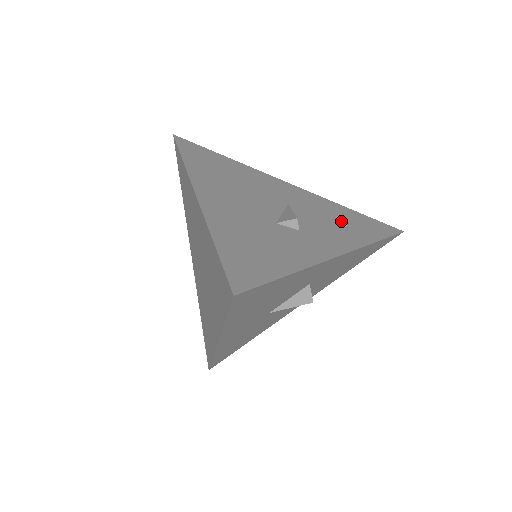
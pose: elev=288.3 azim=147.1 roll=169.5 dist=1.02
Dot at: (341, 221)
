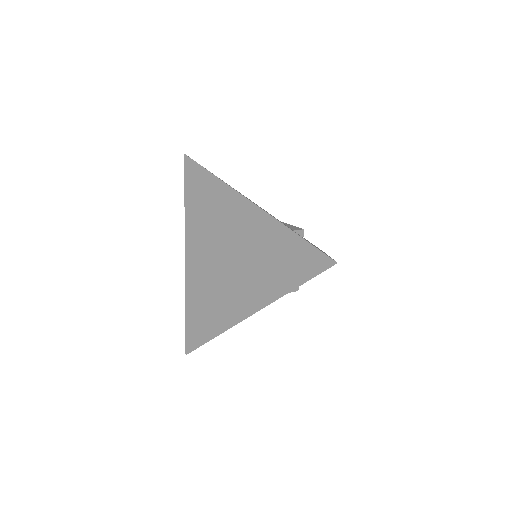
Dot at: occluded
